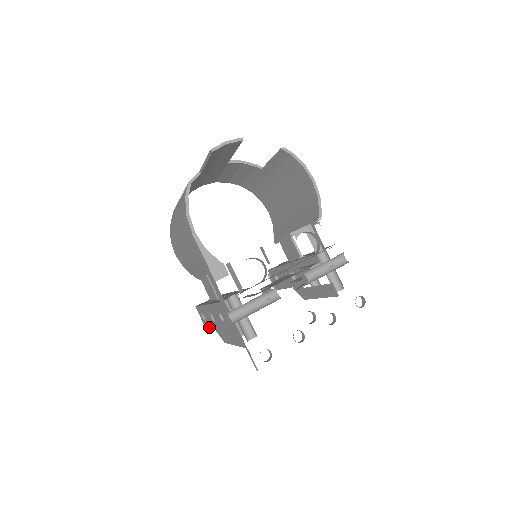
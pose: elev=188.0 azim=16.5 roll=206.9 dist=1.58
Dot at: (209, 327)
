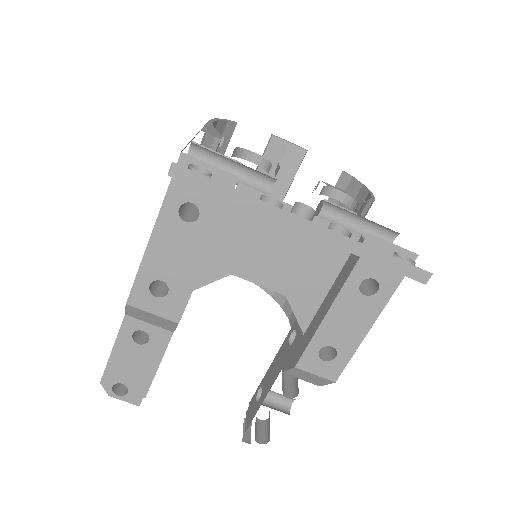
Dot at: (112, 348)
